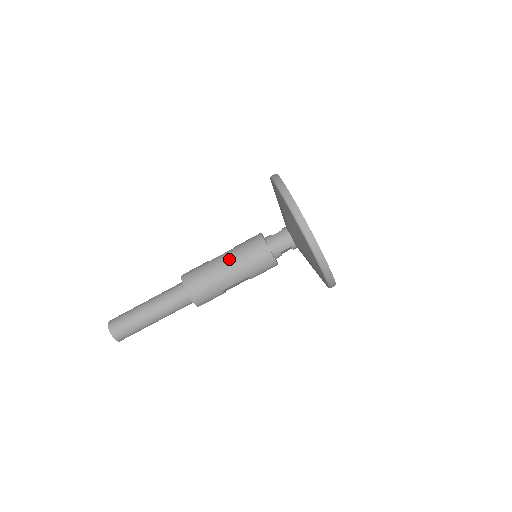
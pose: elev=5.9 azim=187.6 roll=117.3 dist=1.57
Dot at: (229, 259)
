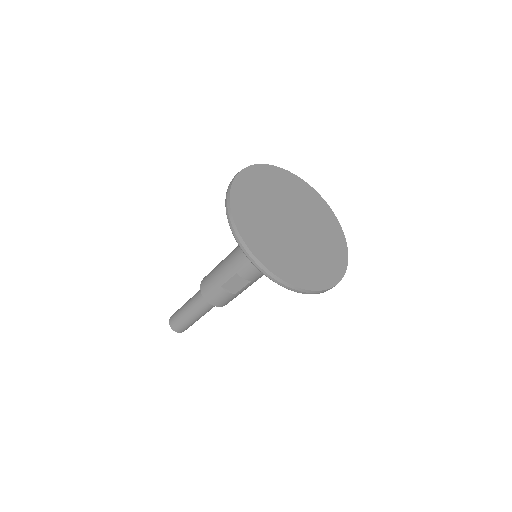
Dot at: (229, 254)
